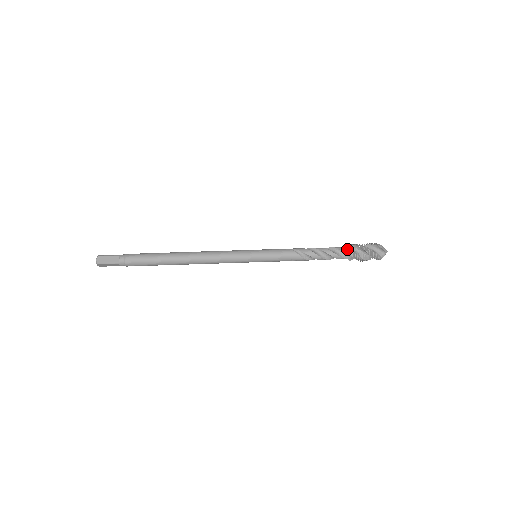
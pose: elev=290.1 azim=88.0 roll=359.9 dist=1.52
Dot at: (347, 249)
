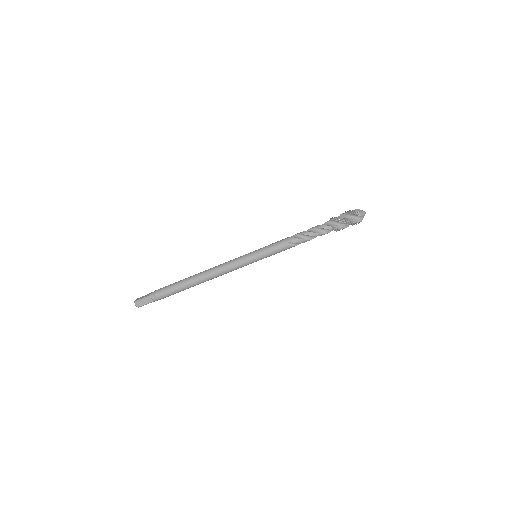
Dot at: (330, 227)
